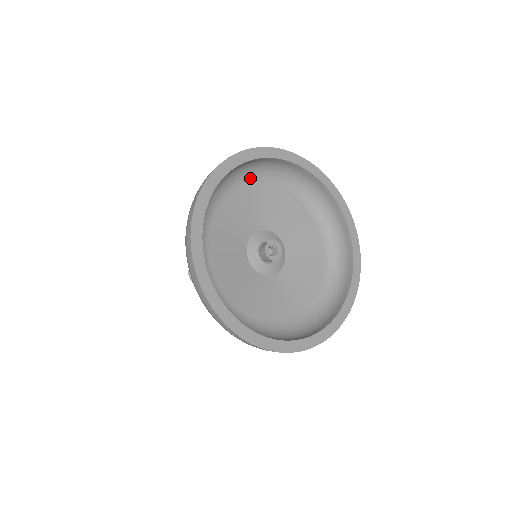
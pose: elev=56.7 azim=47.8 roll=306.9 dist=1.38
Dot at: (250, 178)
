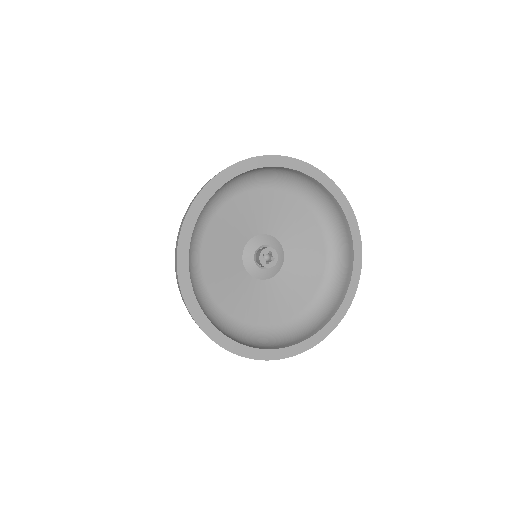
Dot at: (231, 191)
